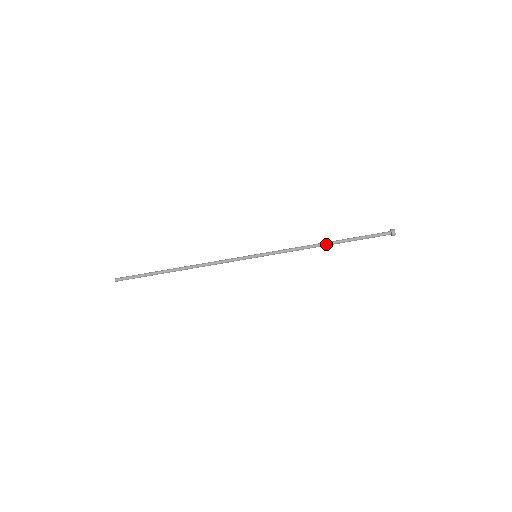
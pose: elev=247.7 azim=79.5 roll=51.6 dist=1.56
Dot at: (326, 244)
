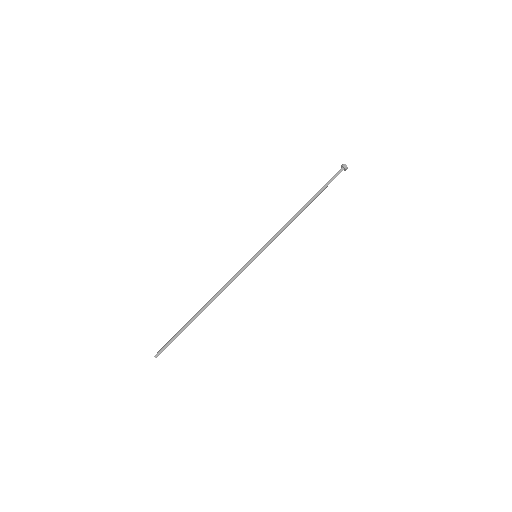
Dot at: (302, 209)
